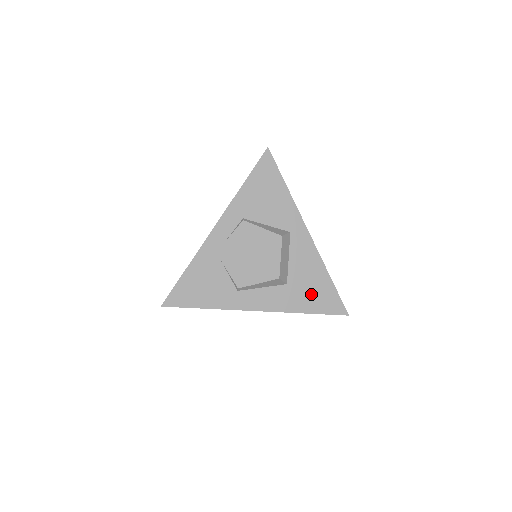
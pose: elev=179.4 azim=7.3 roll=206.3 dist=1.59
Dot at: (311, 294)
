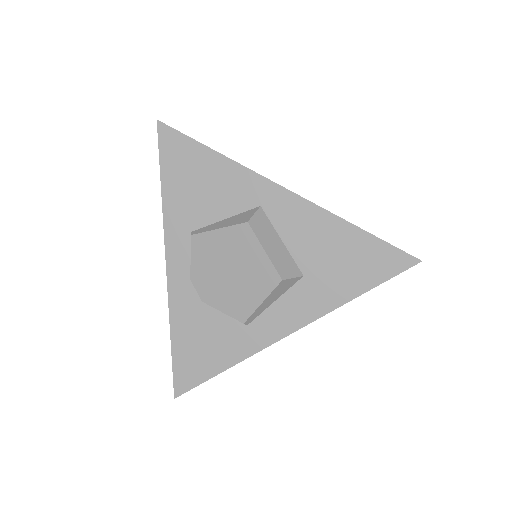
Dot at: (346, 267)
